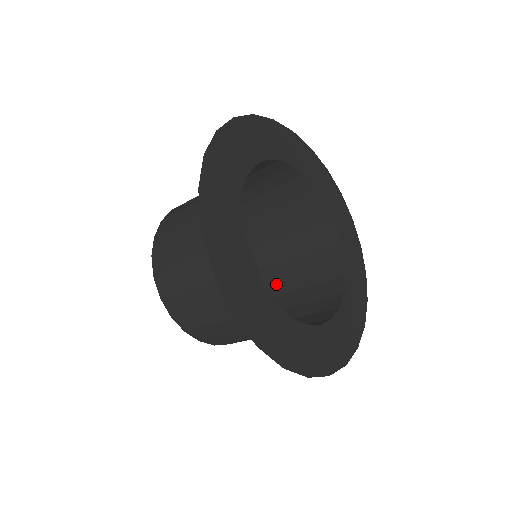
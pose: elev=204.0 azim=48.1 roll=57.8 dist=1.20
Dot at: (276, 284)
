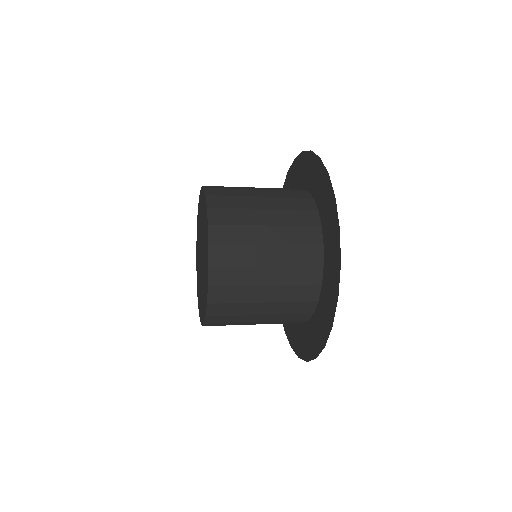
Dot at: occluded
